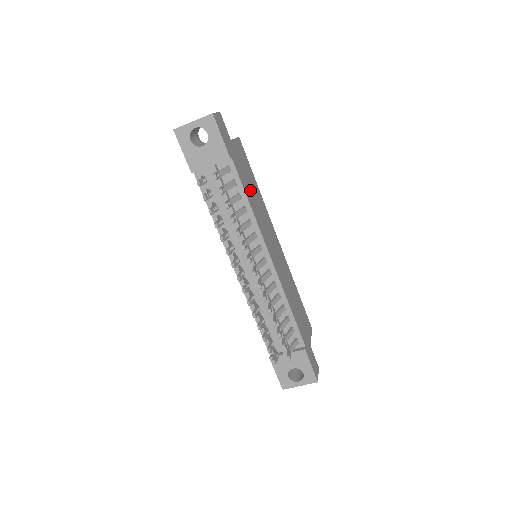
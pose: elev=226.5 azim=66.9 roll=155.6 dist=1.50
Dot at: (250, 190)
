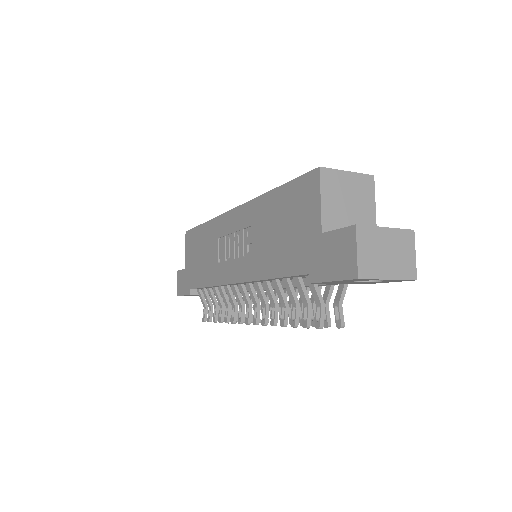
Dot at: occluded
